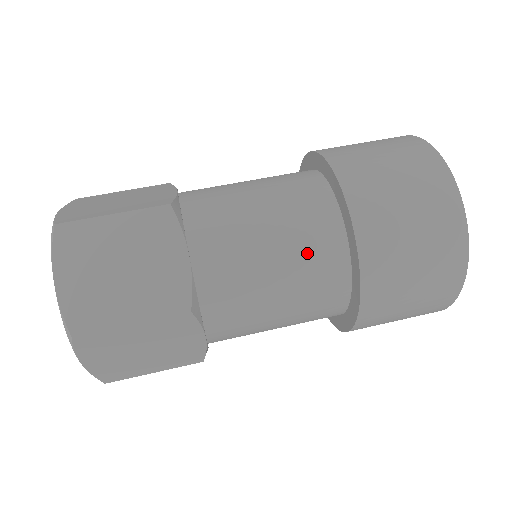
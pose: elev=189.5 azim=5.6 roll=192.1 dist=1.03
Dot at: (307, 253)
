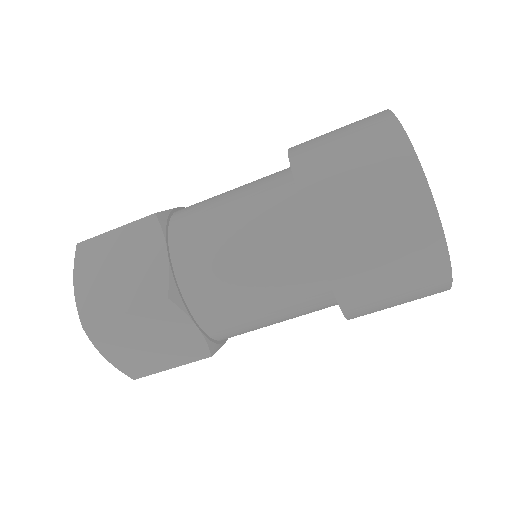
Dot at: (269, 235)
